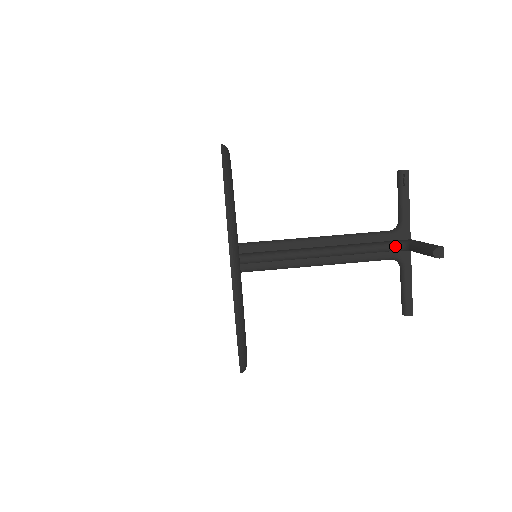
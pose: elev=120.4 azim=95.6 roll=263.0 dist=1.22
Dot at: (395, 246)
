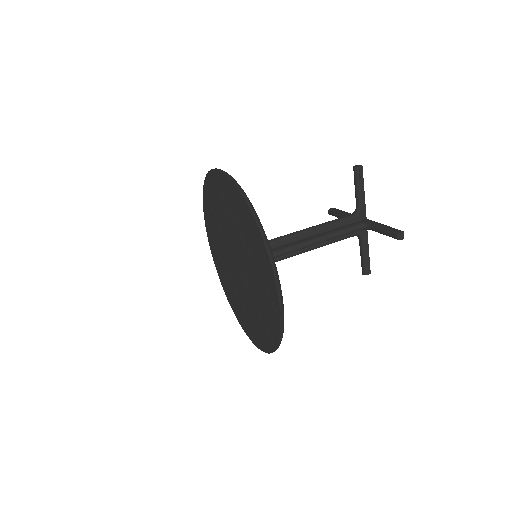
Dot at: (359, 228)
